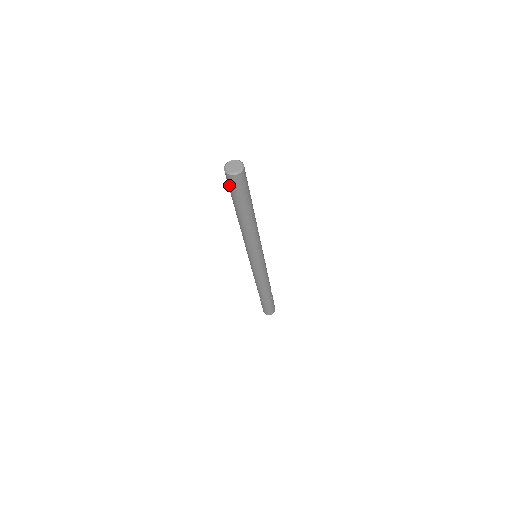
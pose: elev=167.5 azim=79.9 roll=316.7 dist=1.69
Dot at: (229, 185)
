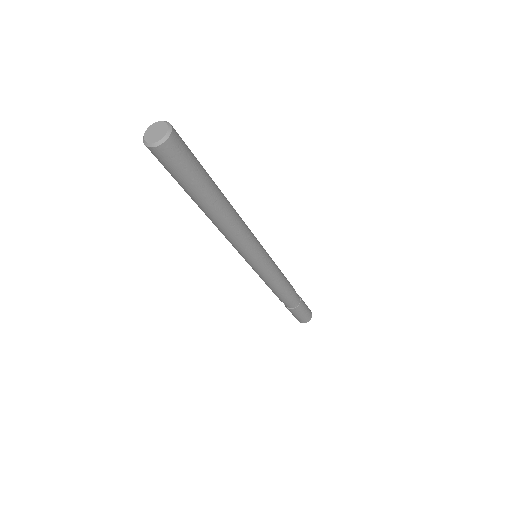
Dot at: occluded
